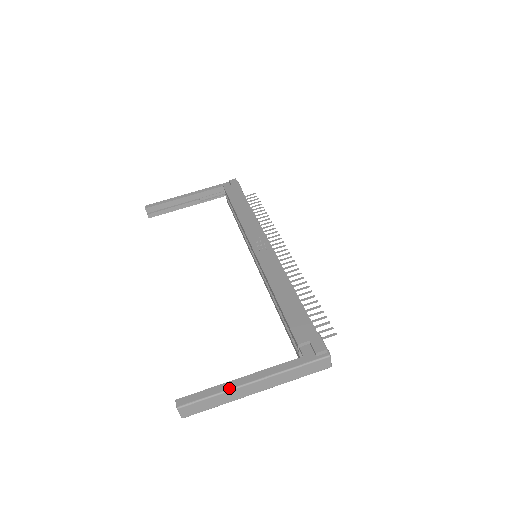
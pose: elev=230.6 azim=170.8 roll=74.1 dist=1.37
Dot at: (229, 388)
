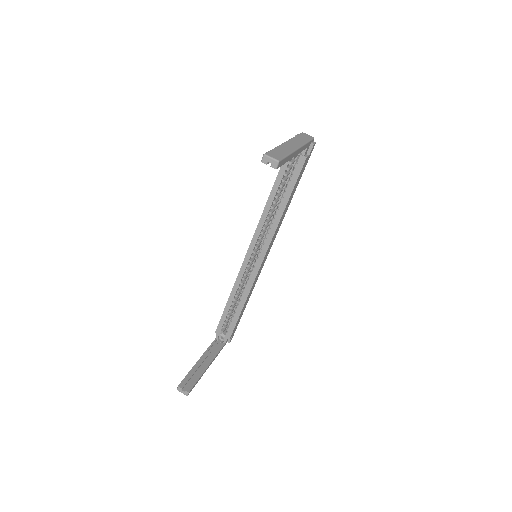
Dot at: occluded
